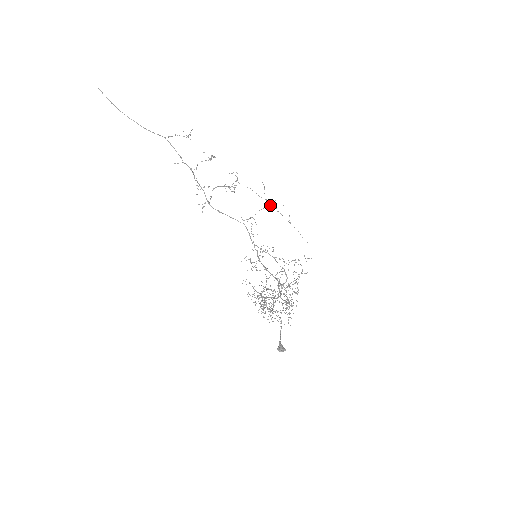
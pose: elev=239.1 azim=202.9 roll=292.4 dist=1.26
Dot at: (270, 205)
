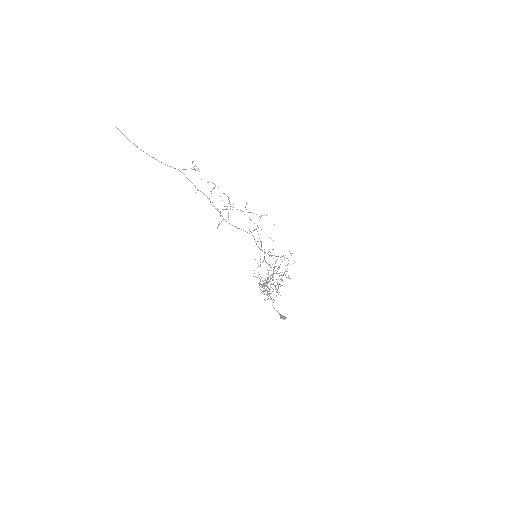
Dot at: occluded
